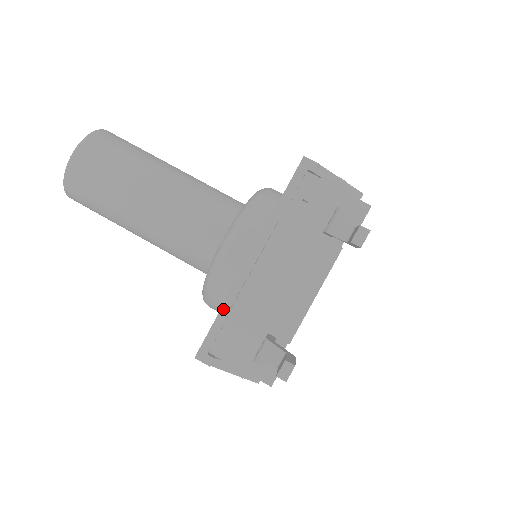
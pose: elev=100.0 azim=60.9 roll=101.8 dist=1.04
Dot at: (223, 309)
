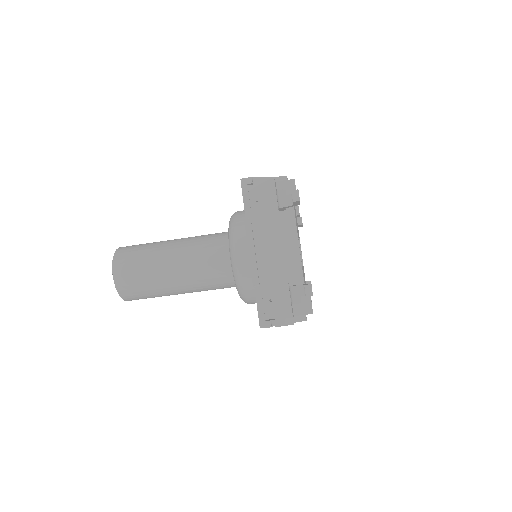
Dot at: (256, 290)
